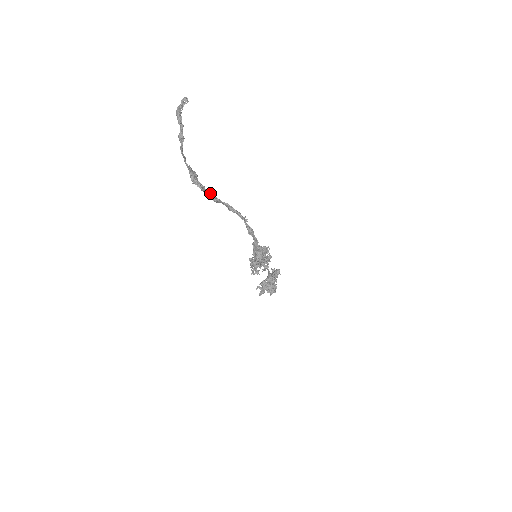
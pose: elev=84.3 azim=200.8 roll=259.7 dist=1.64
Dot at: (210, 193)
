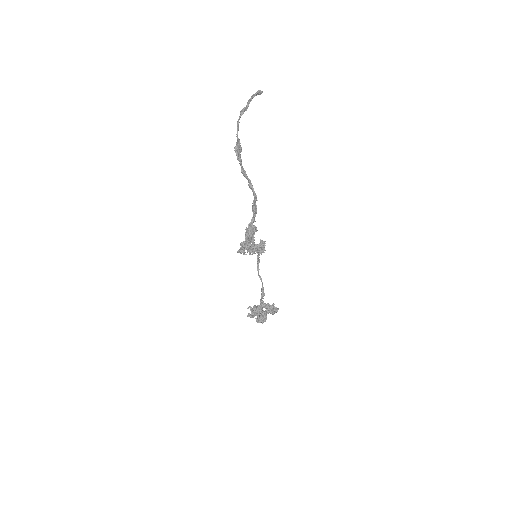
Dot at: occluded
